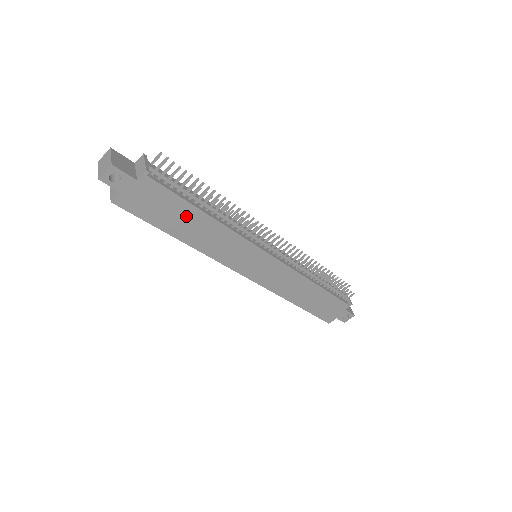
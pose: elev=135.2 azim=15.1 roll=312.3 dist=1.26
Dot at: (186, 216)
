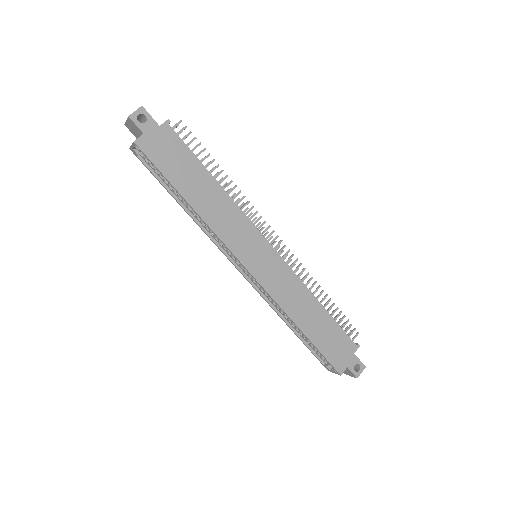
Dot at: (196, 176)
